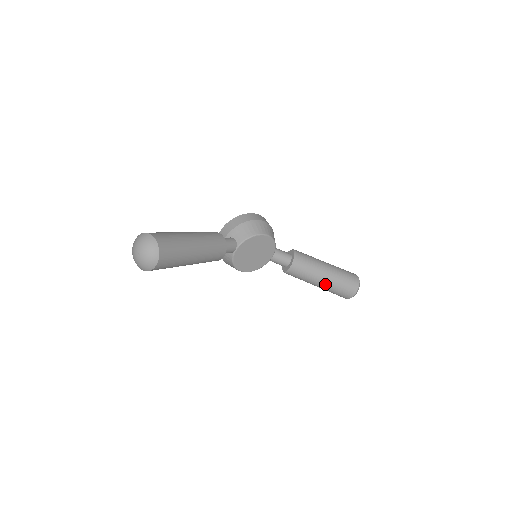
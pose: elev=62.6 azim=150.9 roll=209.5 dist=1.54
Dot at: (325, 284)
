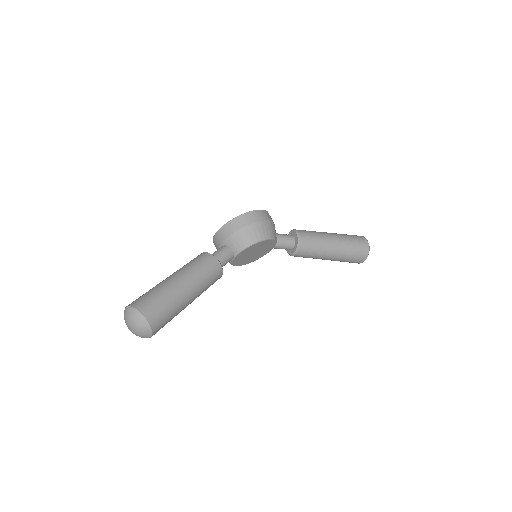
Dot at: (332, 259)
